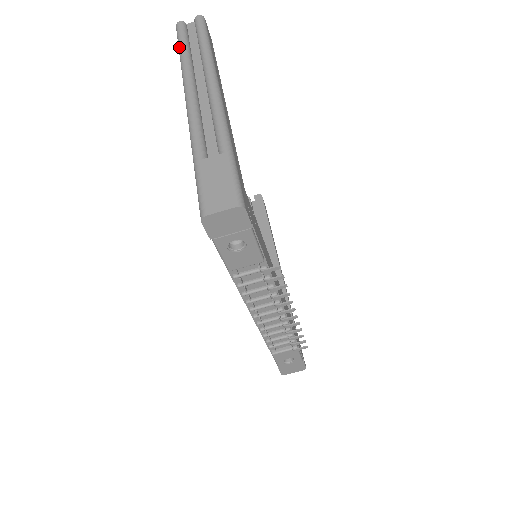
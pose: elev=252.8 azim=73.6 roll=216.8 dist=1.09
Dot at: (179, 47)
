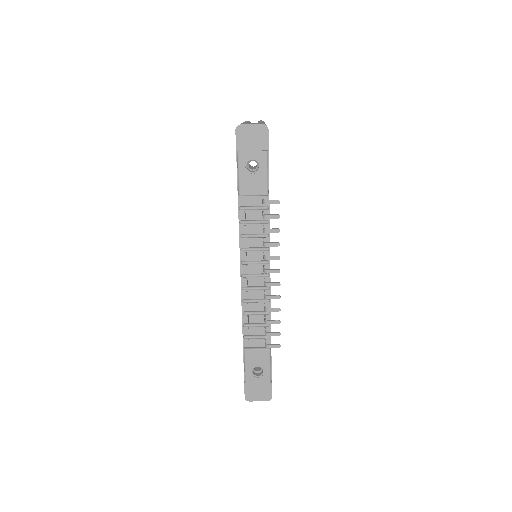
Dot at: occluded
